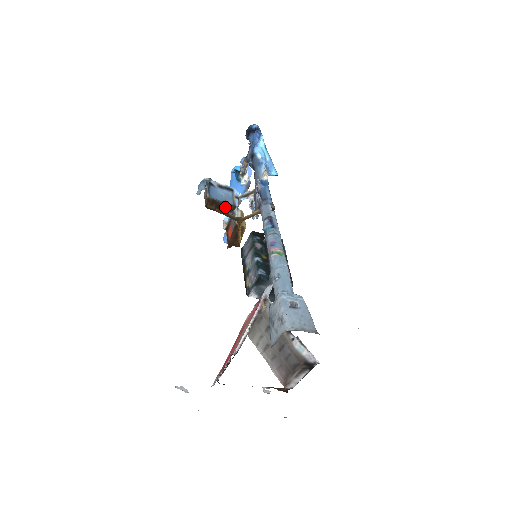
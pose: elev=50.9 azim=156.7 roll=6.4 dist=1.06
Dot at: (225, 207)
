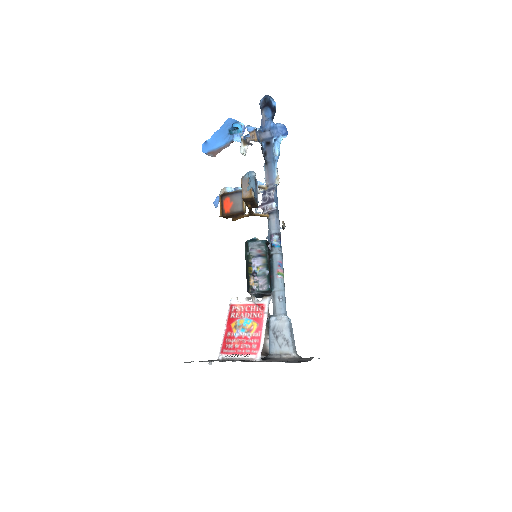
Dot at: (254, 205)
